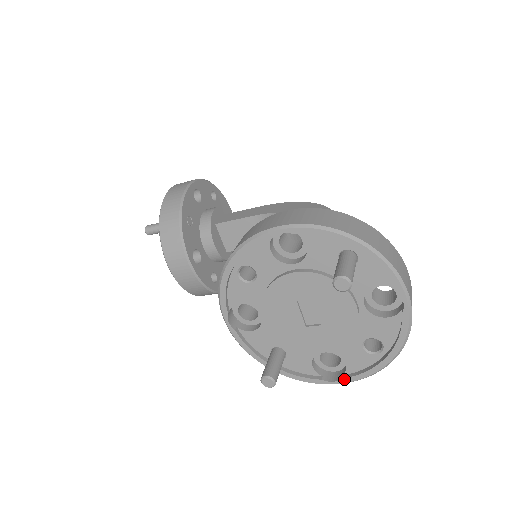
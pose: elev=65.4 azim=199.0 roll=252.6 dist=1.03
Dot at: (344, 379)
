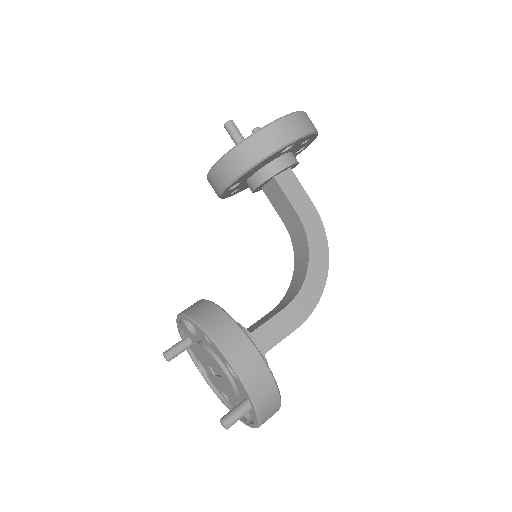
Dot at: (204, 377)
